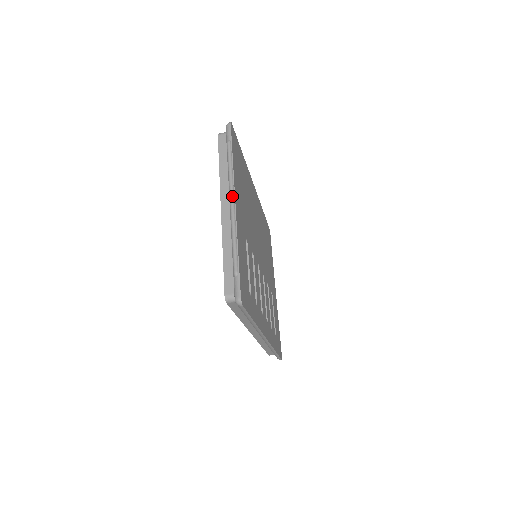
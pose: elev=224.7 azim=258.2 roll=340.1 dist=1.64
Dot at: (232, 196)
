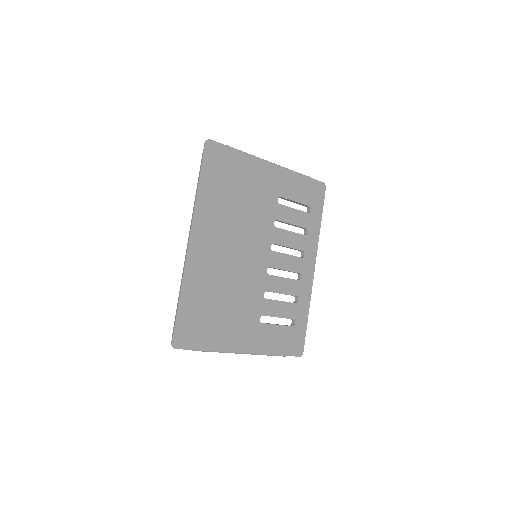
Dot at: occluded
